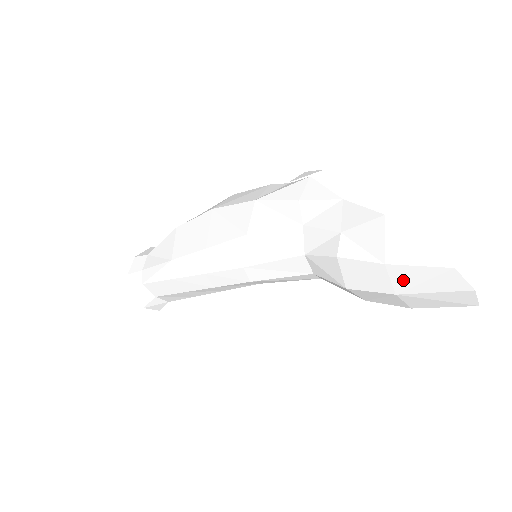
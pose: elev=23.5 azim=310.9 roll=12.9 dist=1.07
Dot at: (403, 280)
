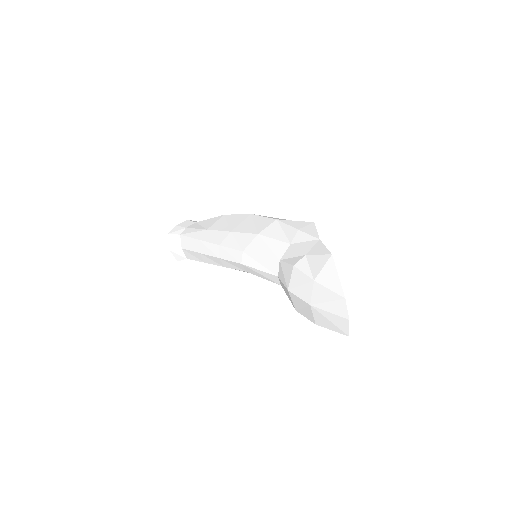
Dot at: (318, 296)
